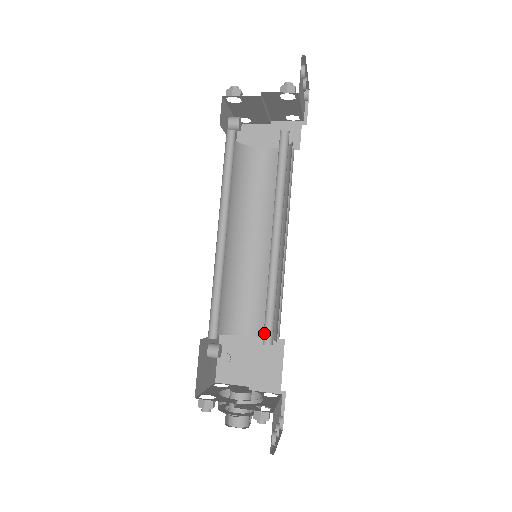
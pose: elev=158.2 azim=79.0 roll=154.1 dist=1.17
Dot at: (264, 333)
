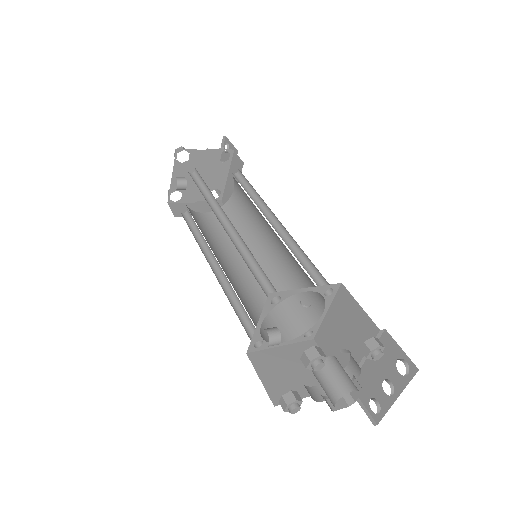
Dot at: occluded
